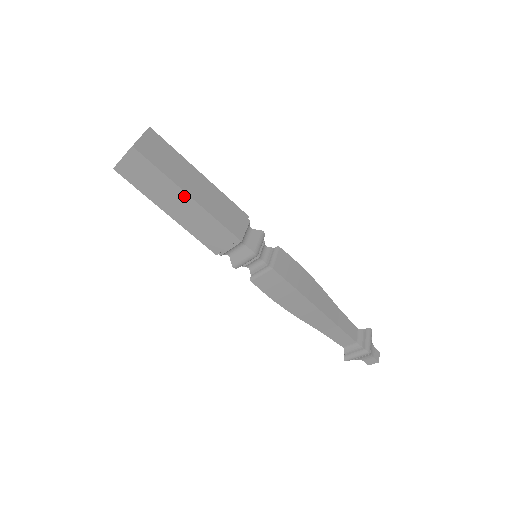
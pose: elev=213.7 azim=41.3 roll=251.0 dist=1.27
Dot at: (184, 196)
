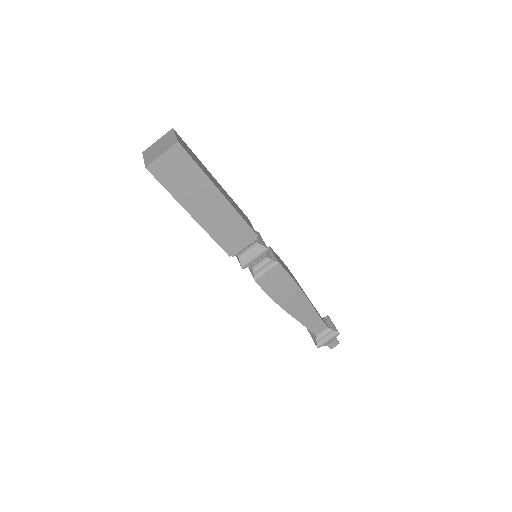
Dot at: (216, 194)
